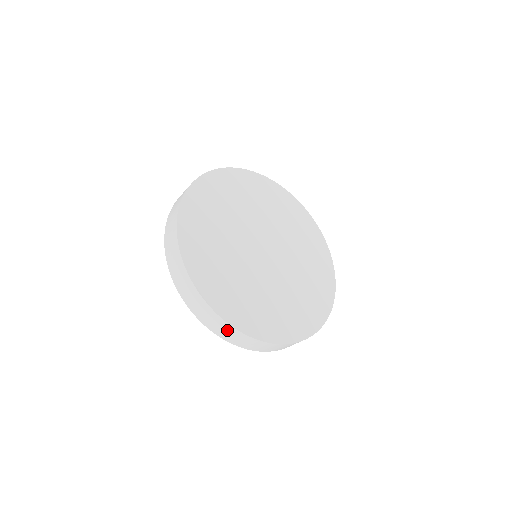
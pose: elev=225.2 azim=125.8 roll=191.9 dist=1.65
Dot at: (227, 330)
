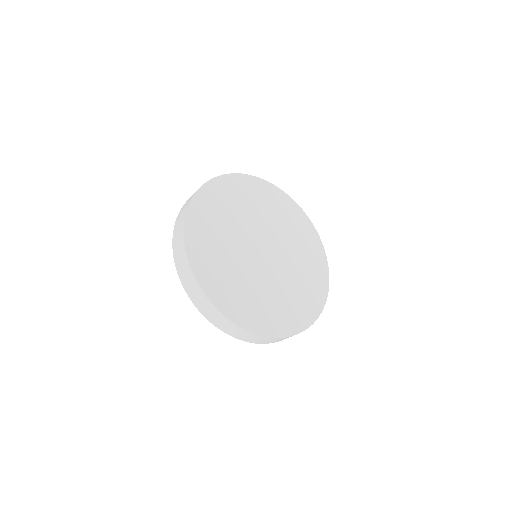
Dot at: (190, 280)
